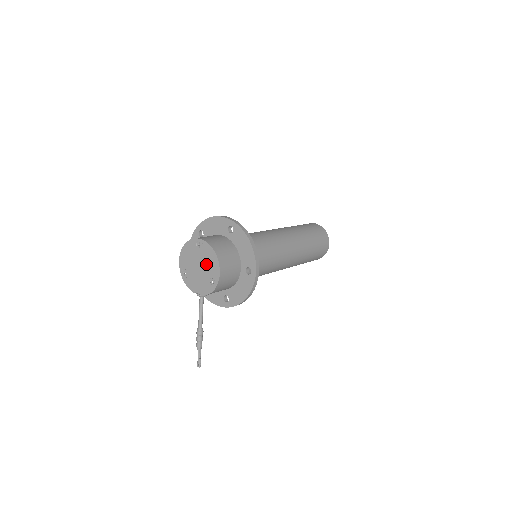
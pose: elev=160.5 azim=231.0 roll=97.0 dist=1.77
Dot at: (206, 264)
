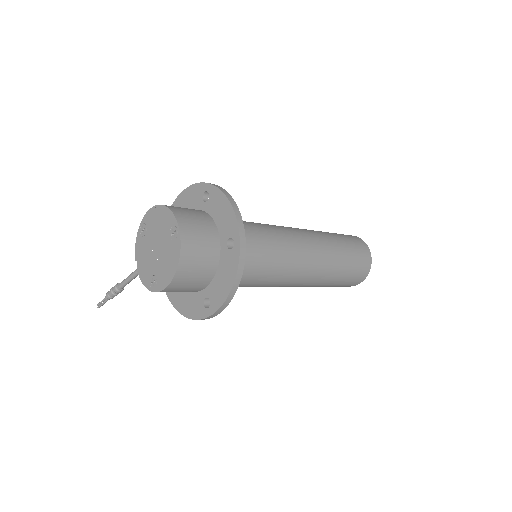
Dot at: (163, 259)
